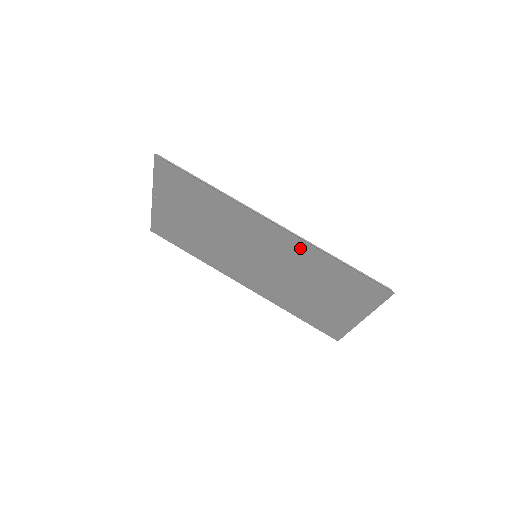
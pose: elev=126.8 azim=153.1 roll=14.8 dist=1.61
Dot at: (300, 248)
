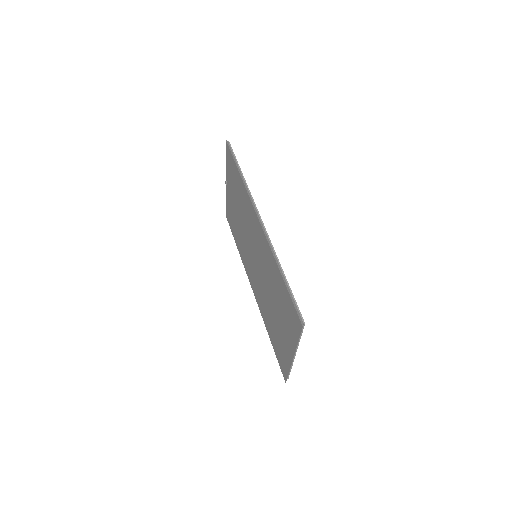
Dot at: (267, 251)
